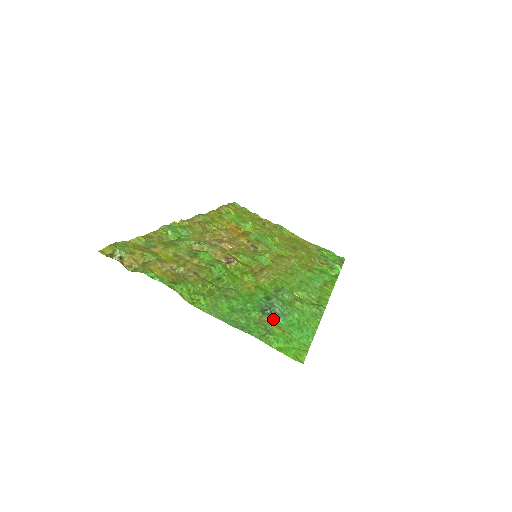
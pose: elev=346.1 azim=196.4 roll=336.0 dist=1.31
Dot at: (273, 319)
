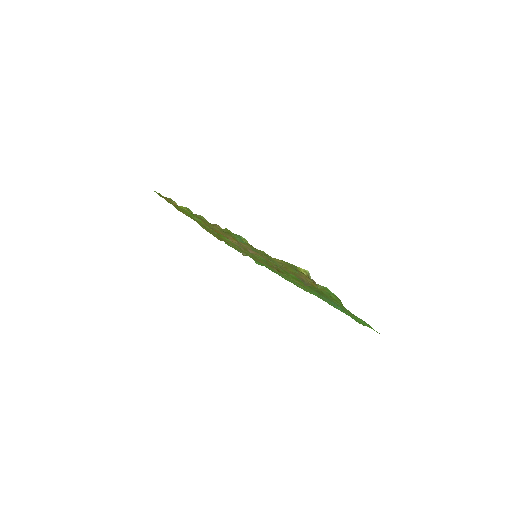
Dot at: occluded
